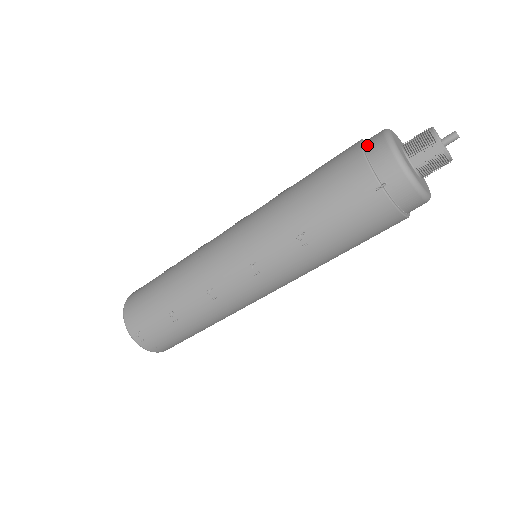
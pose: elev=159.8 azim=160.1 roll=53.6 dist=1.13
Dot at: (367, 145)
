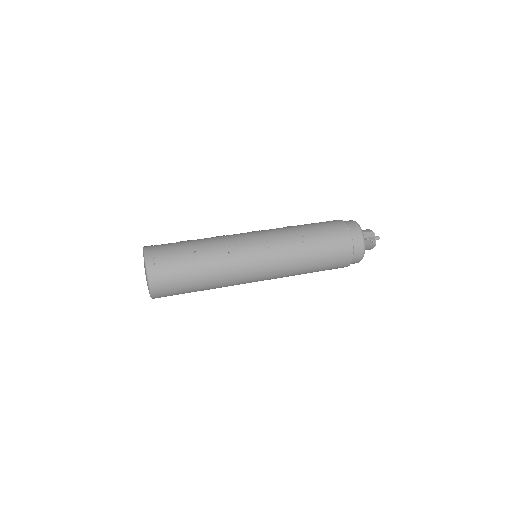
Dot at: occluded
